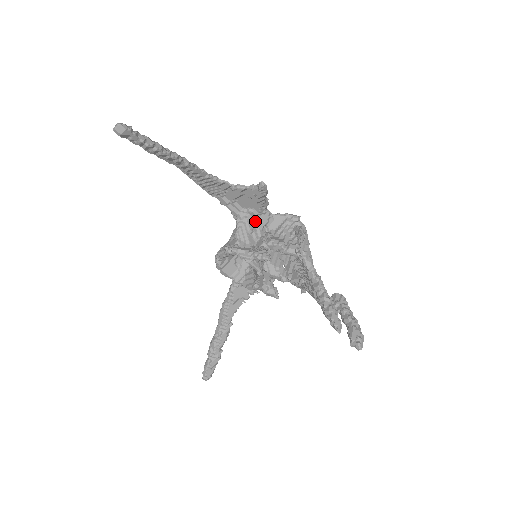
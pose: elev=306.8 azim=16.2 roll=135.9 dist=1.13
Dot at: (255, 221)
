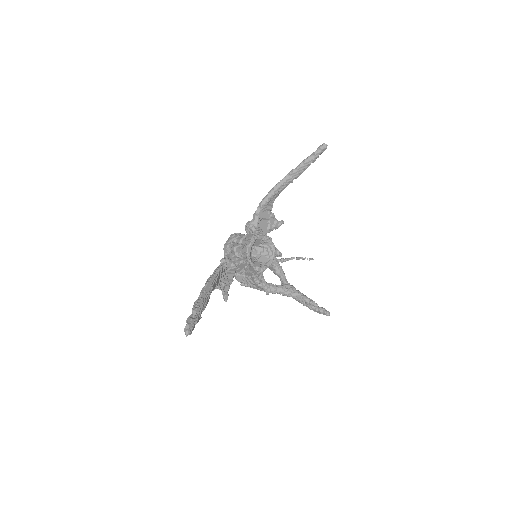
Dot at: occluded
